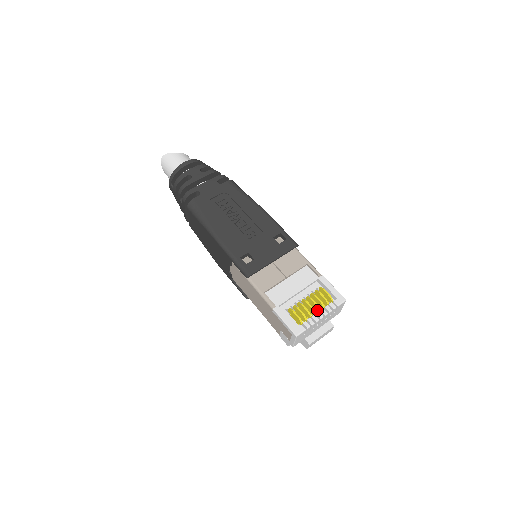
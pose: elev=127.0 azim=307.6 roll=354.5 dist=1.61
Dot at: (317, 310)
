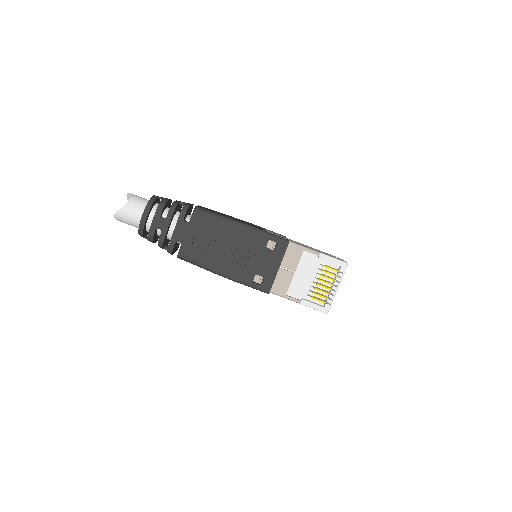
Dot at: (331, 285)
